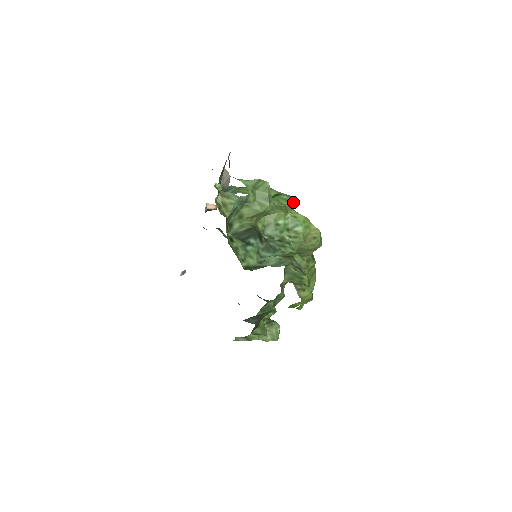
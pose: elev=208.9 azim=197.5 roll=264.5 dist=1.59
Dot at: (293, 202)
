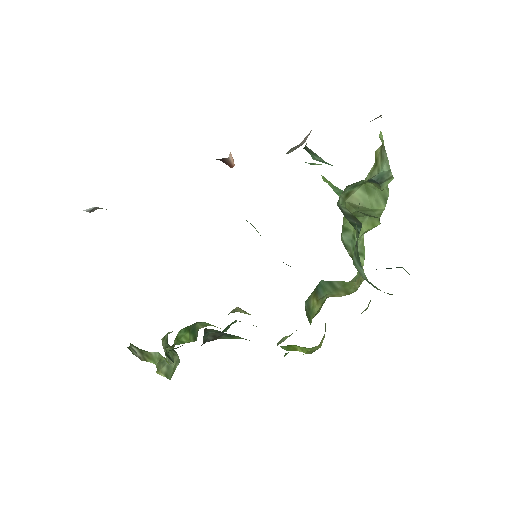
Dot at: occluded
